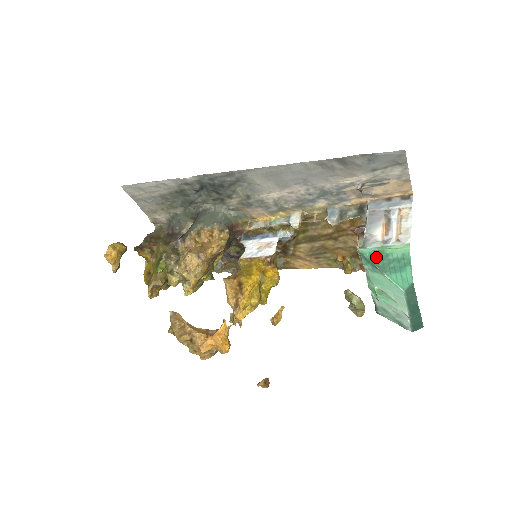
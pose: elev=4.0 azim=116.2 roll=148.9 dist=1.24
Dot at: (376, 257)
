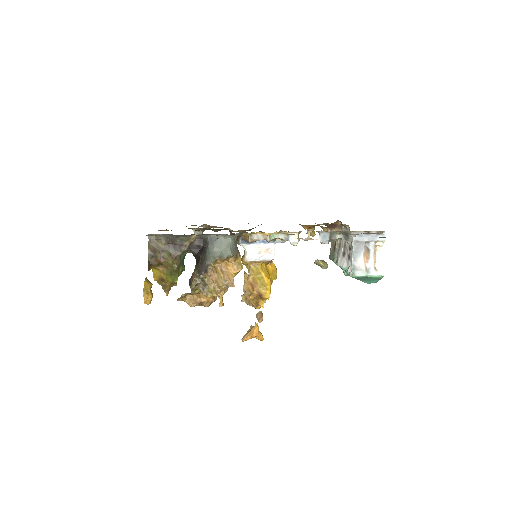
Dot at: (360, 278)
